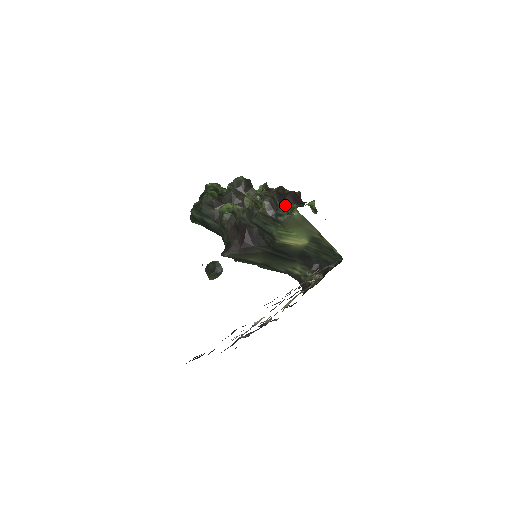
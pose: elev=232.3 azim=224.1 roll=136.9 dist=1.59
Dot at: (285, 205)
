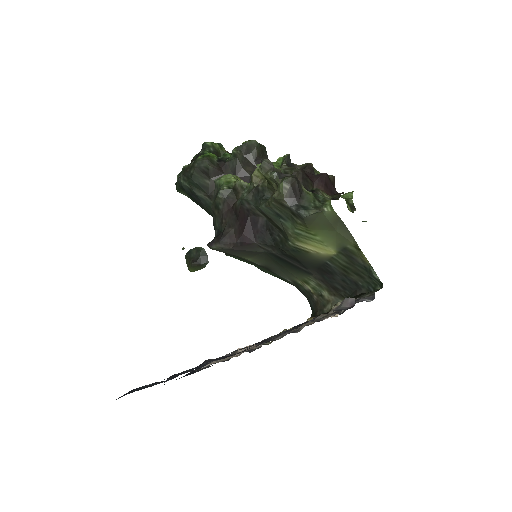
Dot at: (313, 193)
